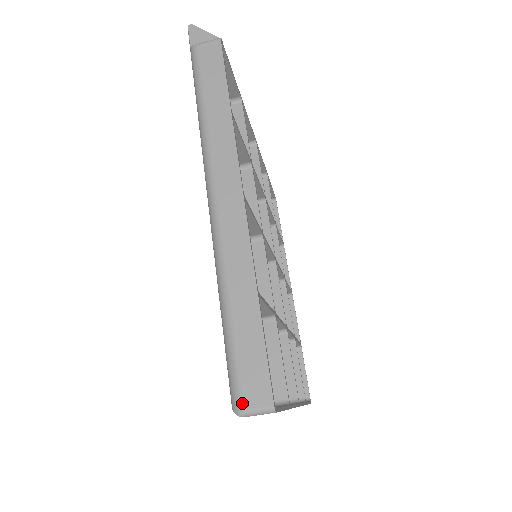
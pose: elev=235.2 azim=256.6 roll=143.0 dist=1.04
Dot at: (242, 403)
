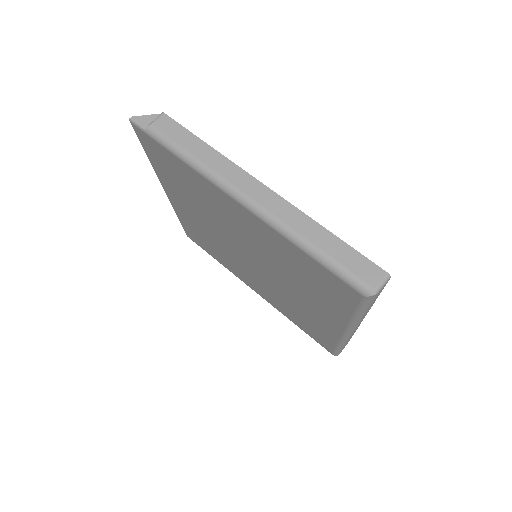
Dot at: (371, 286)
